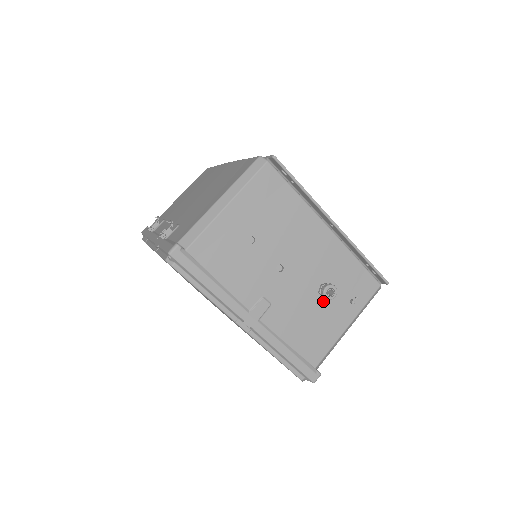
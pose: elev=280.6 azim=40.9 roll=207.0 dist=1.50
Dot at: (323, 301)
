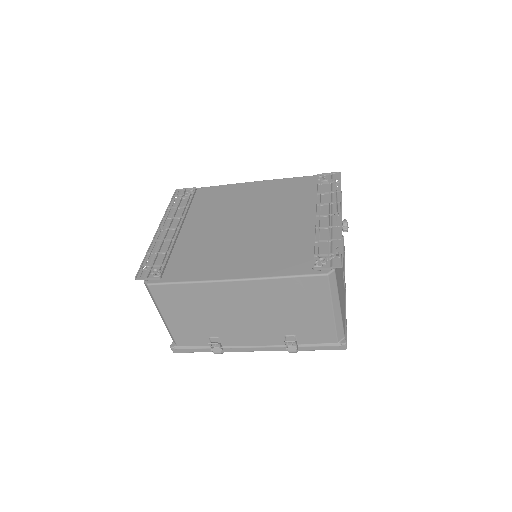
Dot at: occluded
